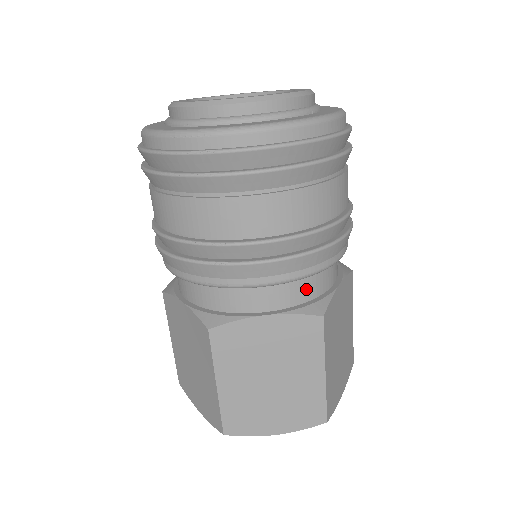
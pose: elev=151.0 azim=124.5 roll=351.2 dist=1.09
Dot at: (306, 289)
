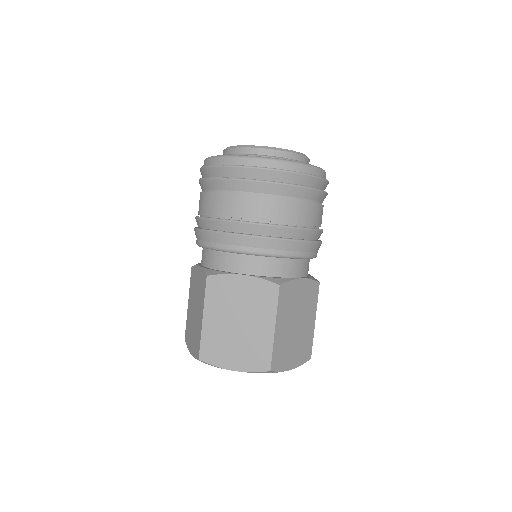
Dot at: (274, 268)
